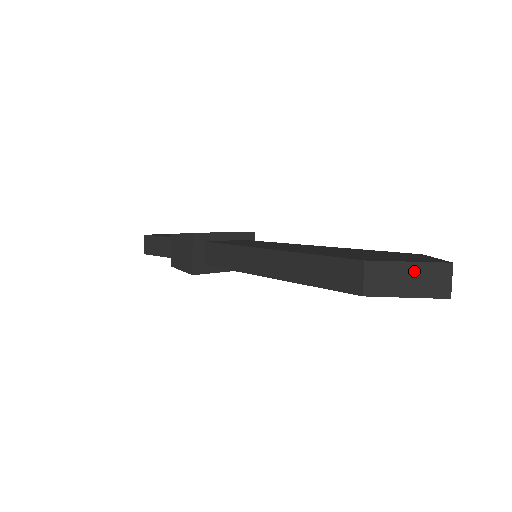
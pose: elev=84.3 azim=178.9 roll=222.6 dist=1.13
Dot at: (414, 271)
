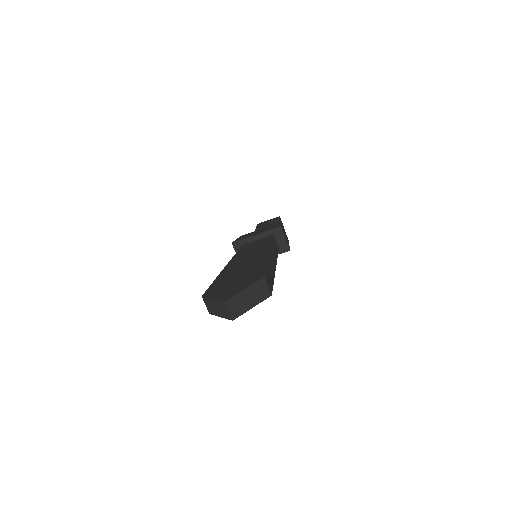
Dot at: (216, 304)
